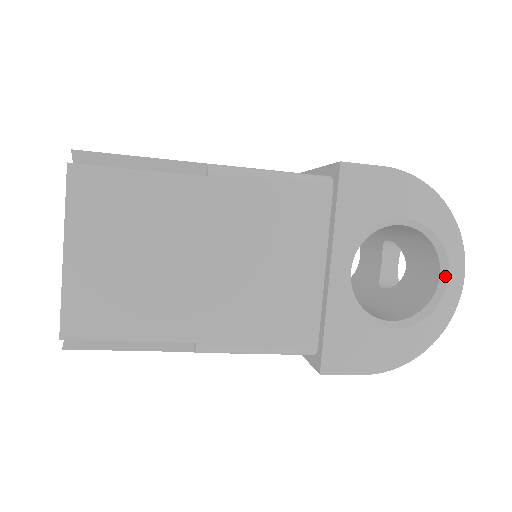
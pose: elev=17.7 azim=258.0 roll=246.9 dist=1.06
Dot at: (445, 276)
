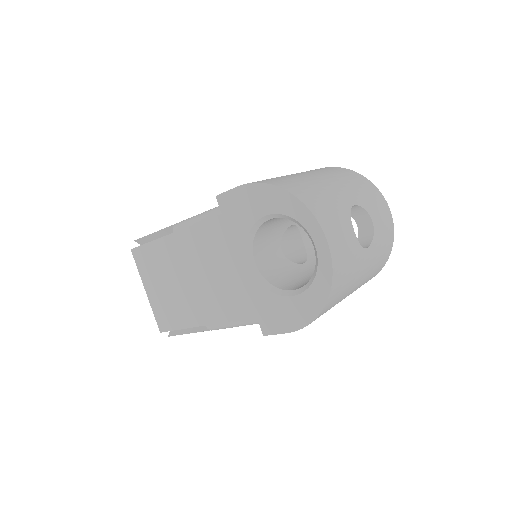
Dot at: (314, 246)
